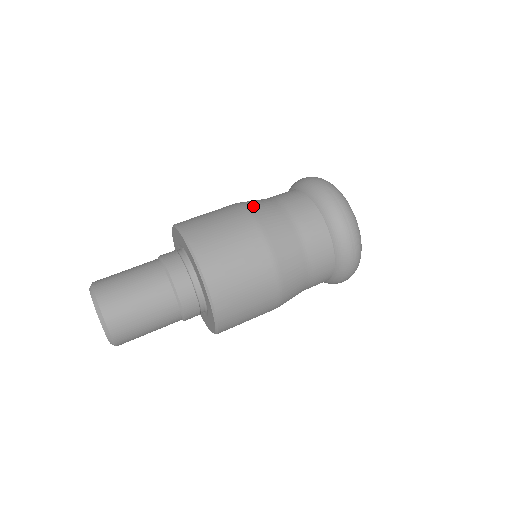
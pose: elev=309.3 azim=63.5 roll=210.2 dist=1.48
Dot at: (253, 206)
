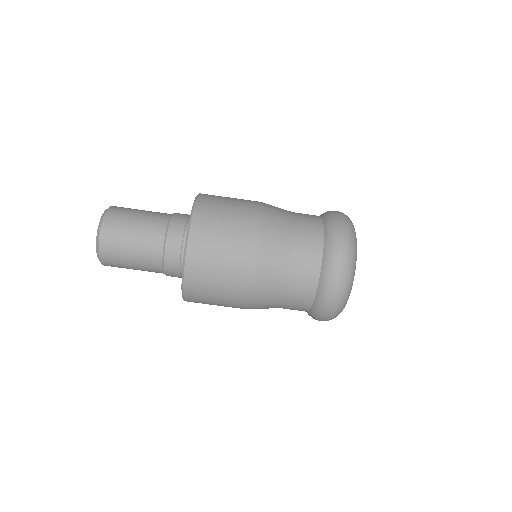
Dot at: (262, 273)
